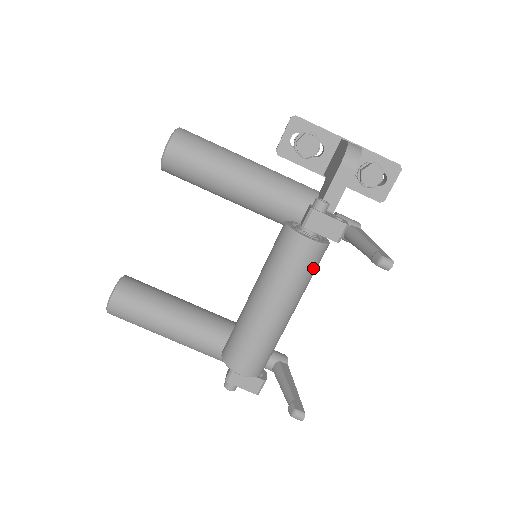
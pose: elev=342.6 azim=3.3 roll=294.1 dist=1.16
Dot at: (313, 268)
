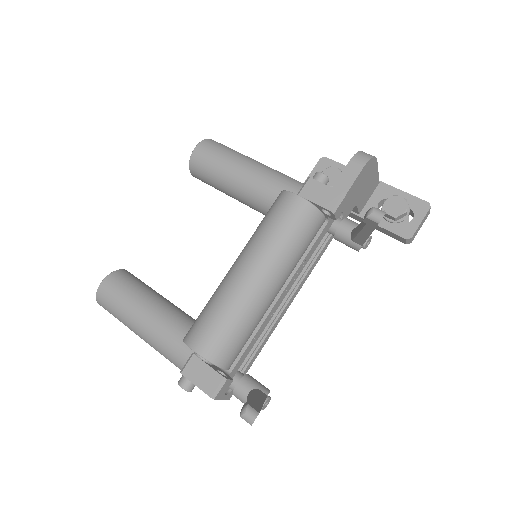
Dot at: (301, 233)
